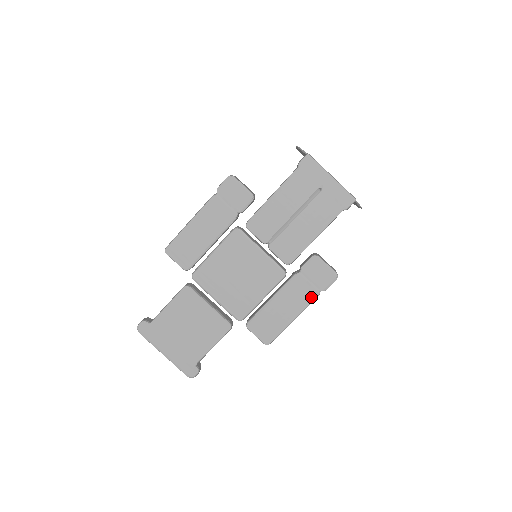
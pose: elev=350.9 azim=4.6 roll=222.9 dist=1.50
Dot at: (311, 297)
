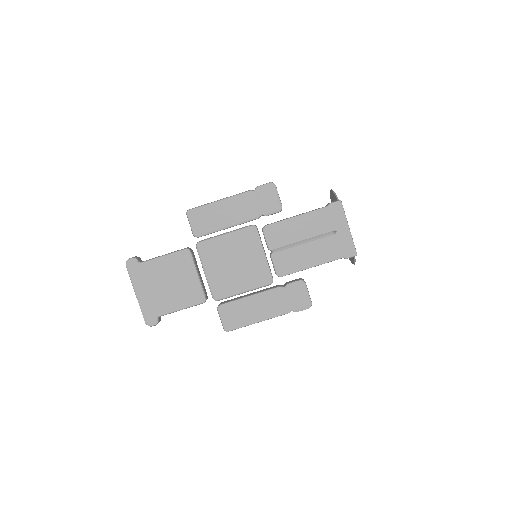
Dot at: (282, 311)
